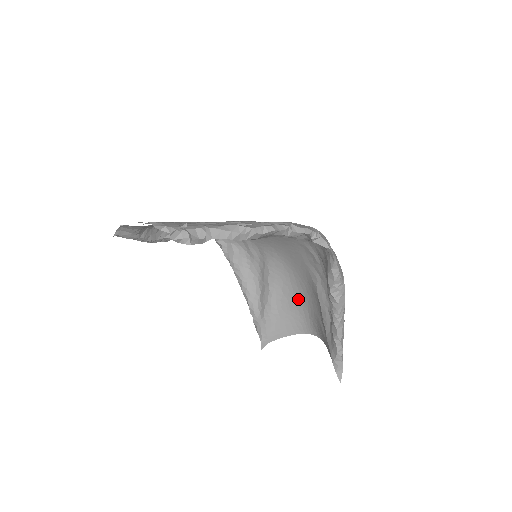
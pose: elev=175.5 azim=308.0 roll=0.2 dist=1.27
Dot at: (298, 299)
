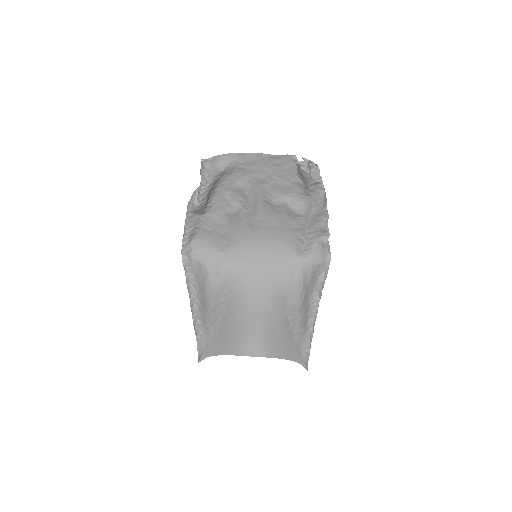
Dot at: (250, 320)
